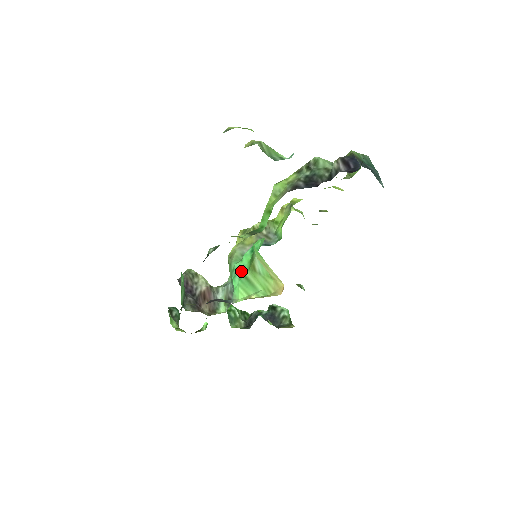
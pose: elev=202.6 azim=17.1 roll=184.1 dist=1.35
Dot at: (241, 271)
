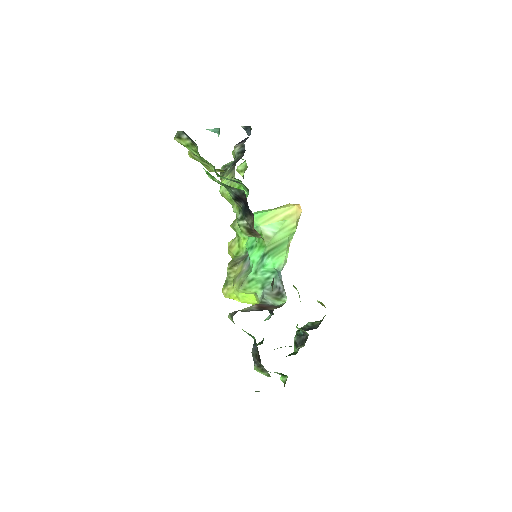
Dot at: (262, 258)
